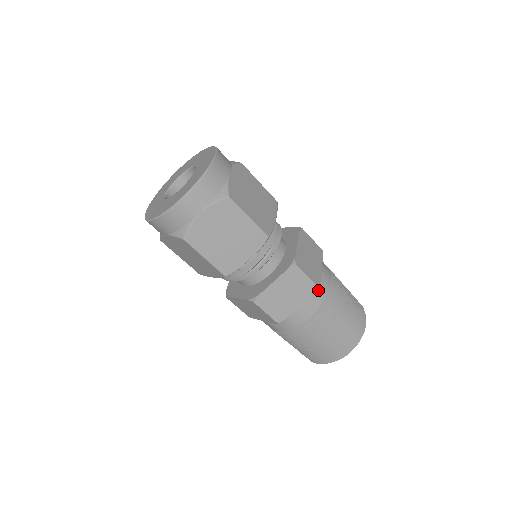
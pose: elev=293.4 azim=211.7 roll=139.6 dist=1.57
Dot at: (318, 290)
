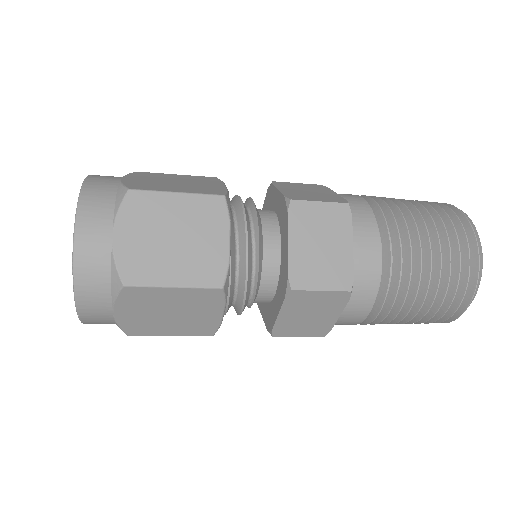
Dot at: (355, 212)
